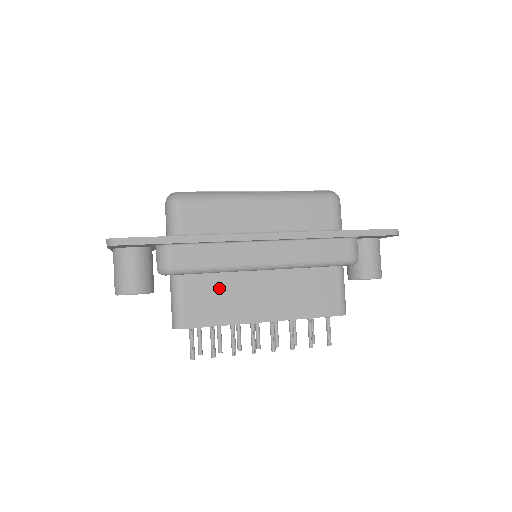
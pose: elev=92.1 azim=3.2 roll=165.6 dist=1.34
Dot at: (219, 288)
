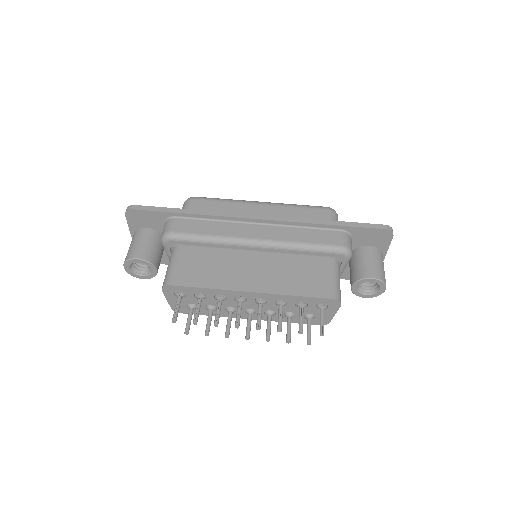
Dot at: (211, 260)
